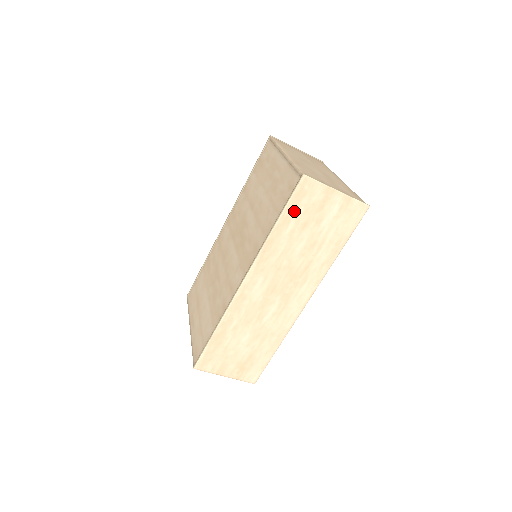
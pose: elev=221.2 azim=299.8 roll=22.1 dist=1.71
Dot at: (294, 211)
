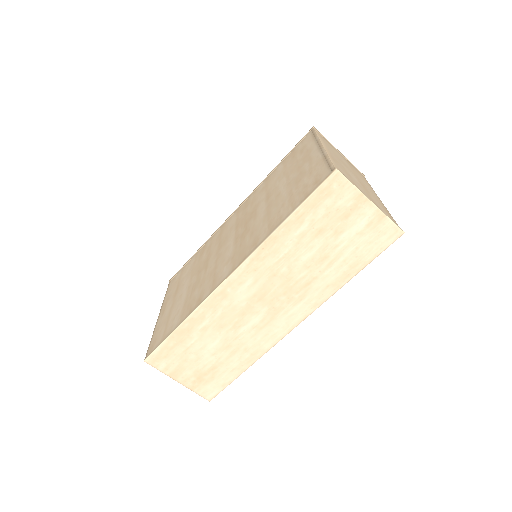
Dot at: (312, 210)
